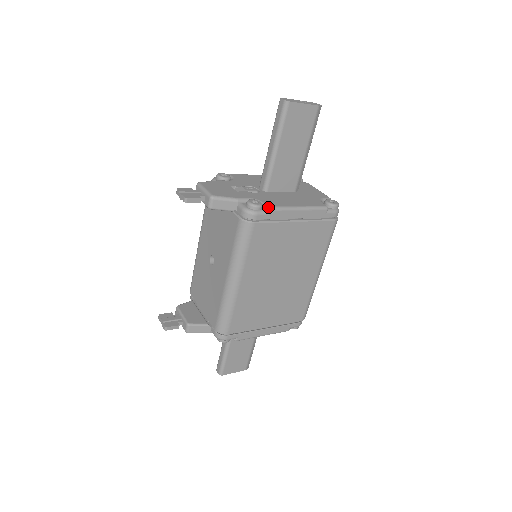
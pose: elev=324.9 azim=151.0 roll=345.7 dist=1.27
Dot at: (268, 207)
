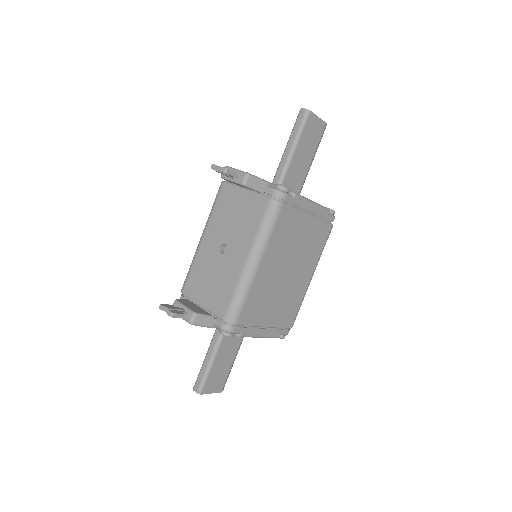
Dot at: (294, 192)
